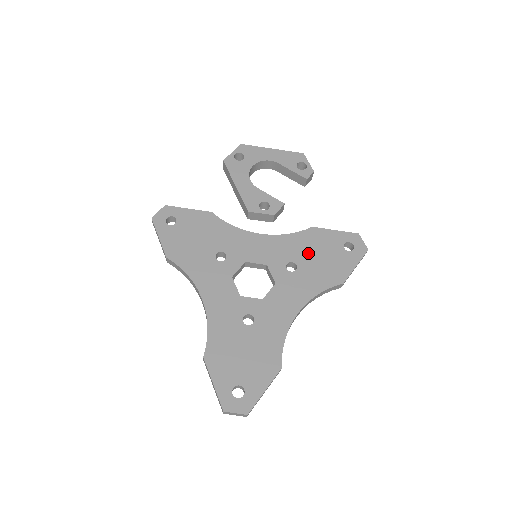
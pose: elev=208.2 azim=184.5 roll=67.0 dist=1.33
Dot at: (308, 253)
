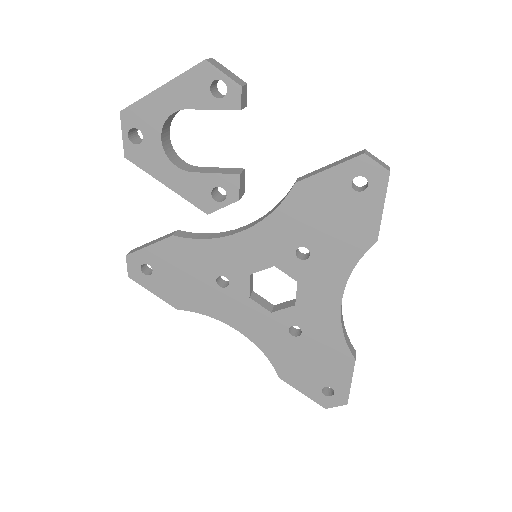
Dot at: (311, 225)
